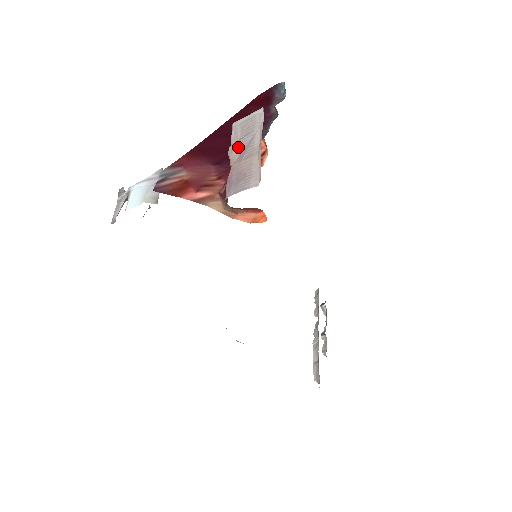
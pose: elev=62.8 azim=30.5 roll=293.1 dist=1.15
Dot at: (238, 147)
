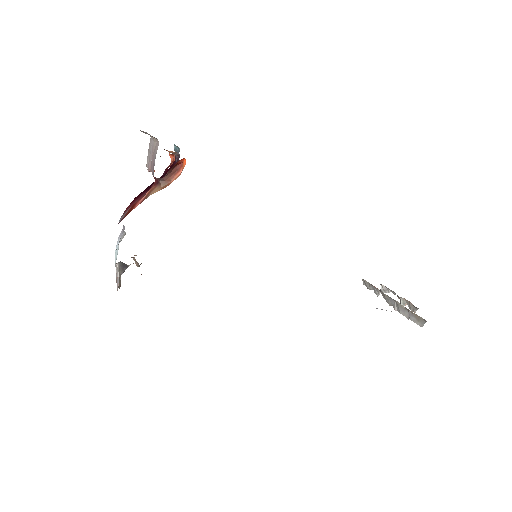
Dot at: (149, 161)
